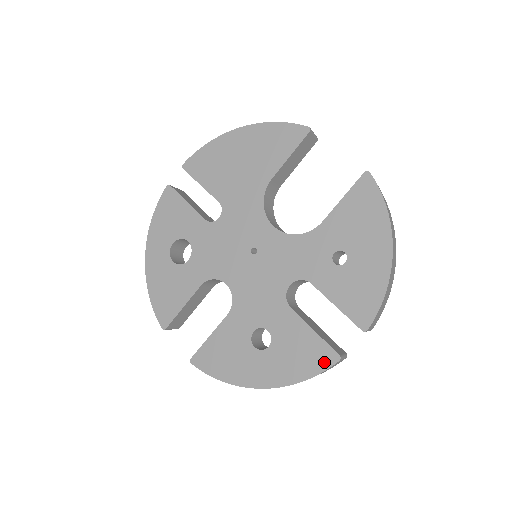
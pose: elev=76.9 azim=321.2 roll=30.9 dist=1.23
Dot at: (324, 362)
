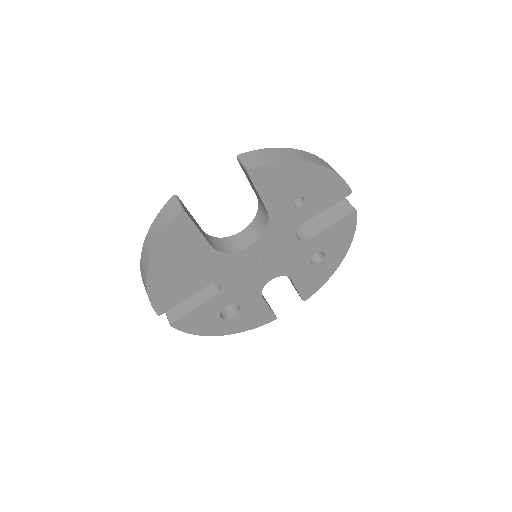
Dot at: (352, 221)
